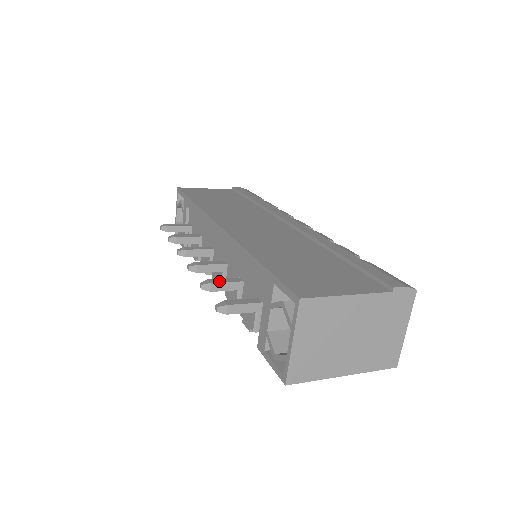
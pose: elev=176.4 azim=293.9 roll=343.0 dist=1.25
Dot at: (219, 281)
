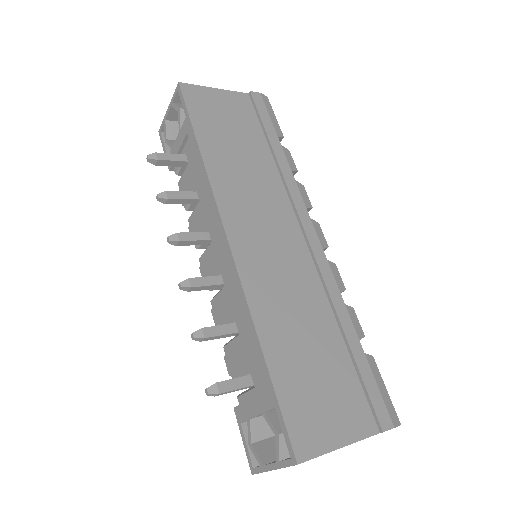
Dot at: (213, 333)
